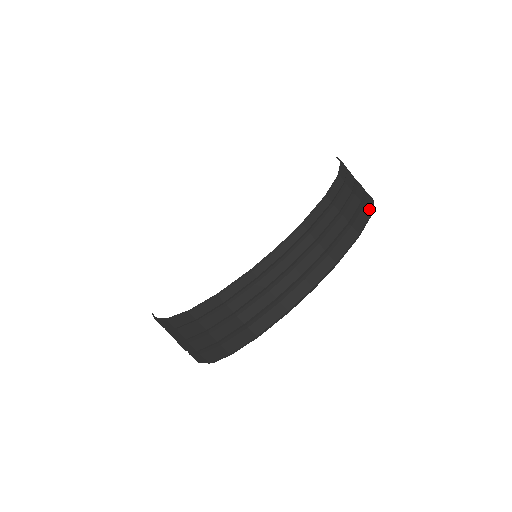
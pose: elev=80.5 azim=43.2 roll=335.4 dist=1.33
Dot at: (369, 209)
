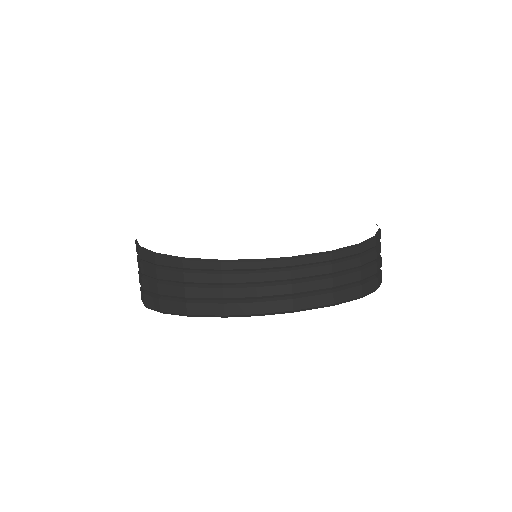
Dot at: (363, 291)
